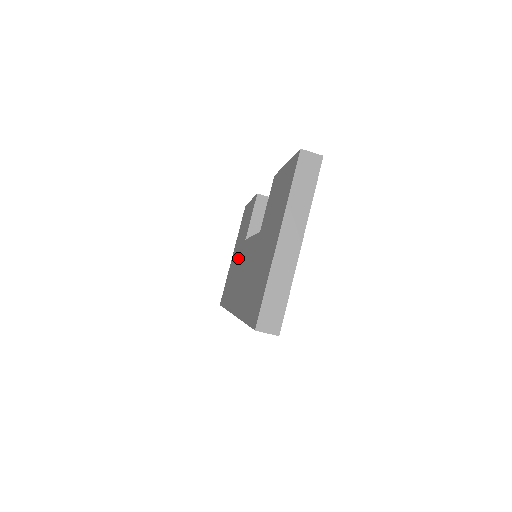
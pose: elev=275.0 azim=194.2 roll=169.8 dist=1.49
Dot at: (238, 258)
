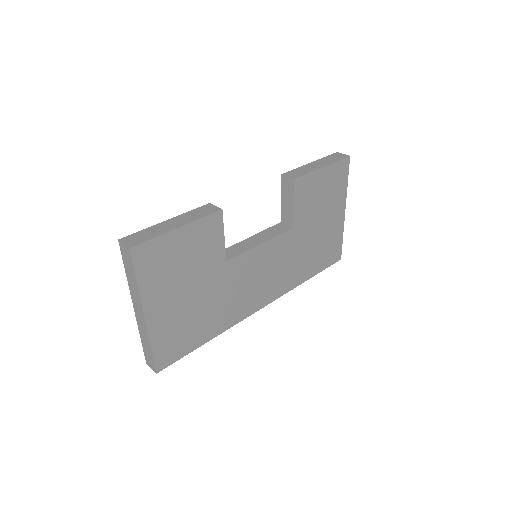
Dot at: occluded
